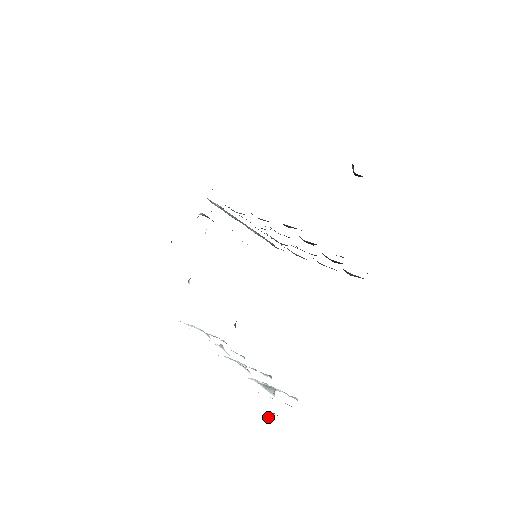
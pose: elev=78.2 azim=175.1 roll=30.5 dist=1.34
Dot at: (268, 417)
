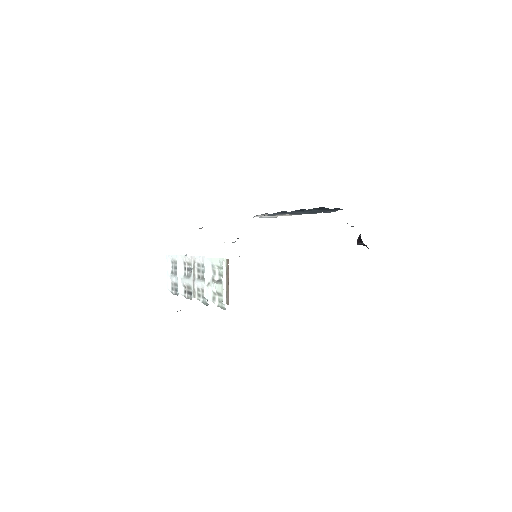
Dot at: occluded
